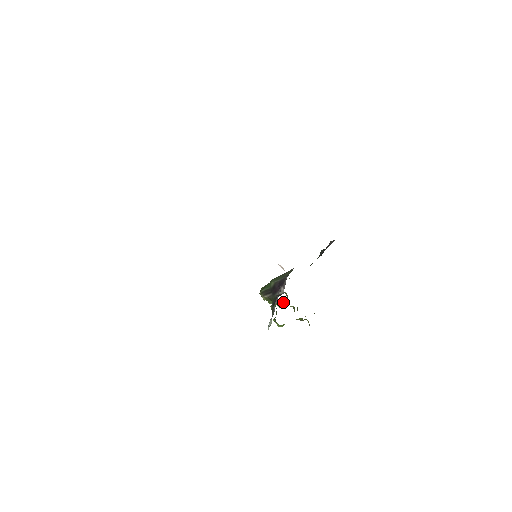
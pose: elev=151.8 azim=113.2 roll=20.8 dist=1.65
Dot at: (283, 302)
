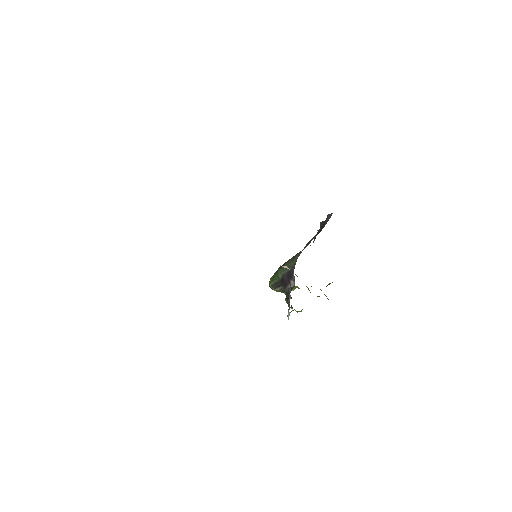
Dot at: (295, 286)
